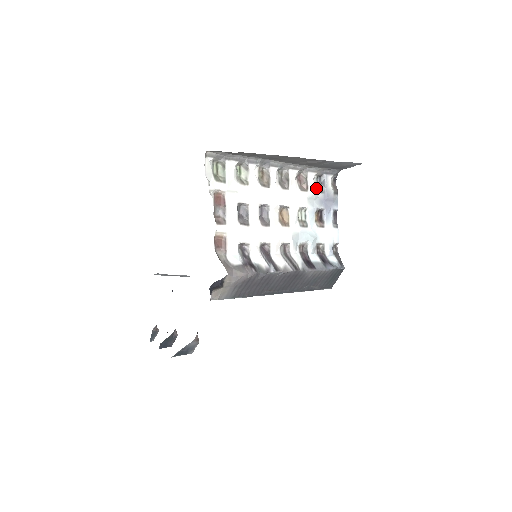
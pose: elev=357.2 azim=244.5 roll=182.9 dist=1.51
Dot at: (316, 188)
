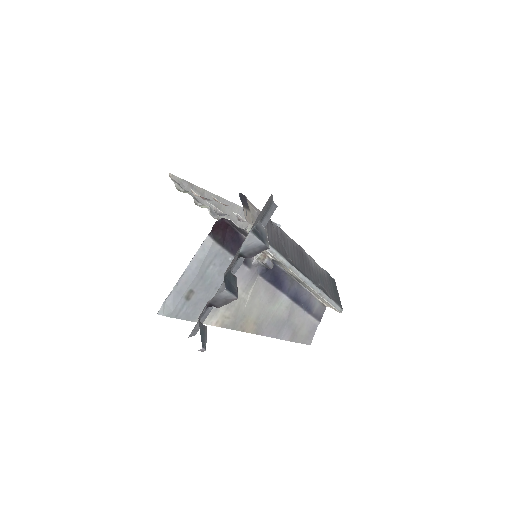
Dot at: occluded
